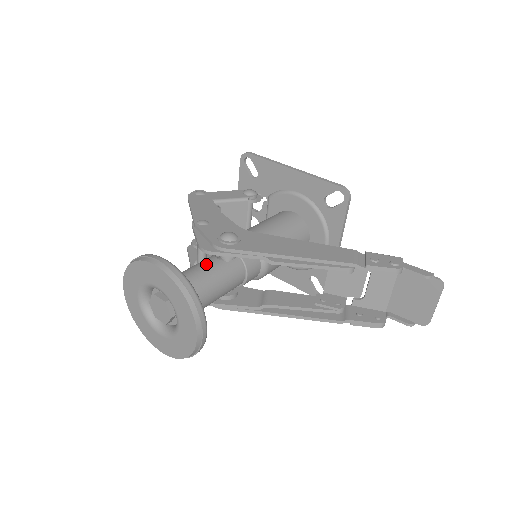
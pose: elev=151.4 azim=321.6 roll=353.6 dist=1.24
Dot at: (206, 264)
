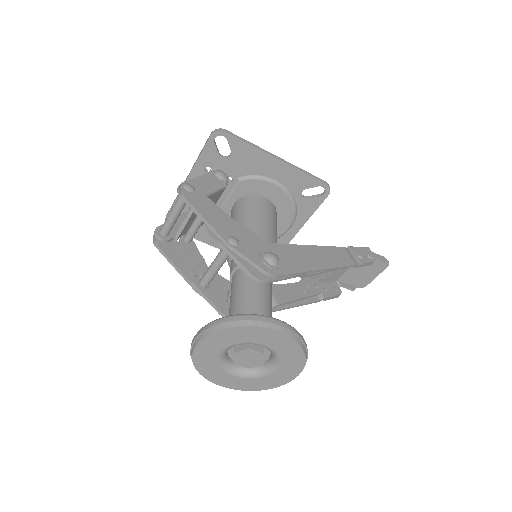
Dot at: (260, 293)
